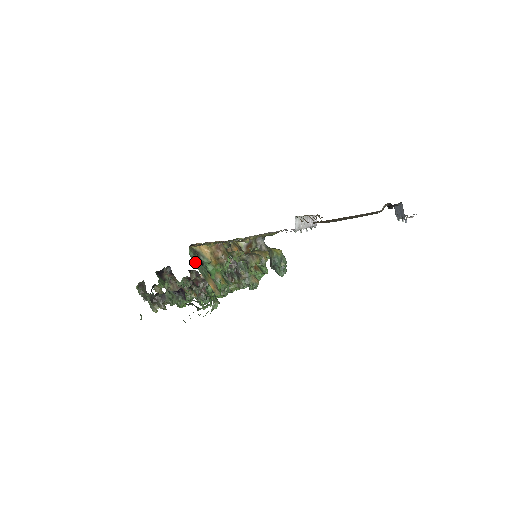
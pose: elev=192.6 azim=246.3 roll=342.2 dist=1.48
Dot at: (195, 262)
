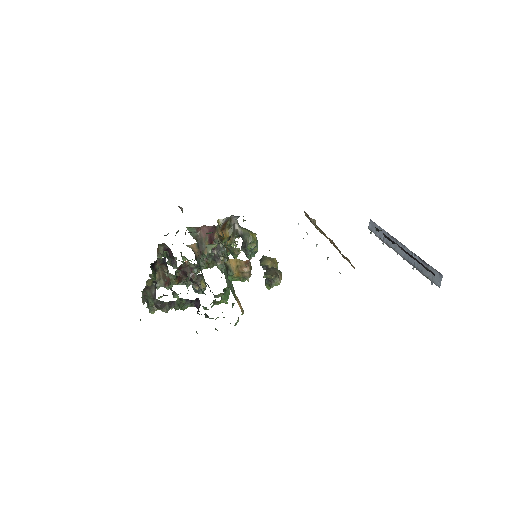
Dot at: (226, 279)
